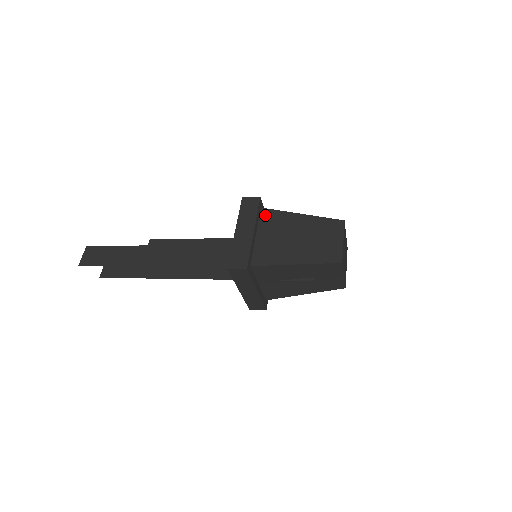
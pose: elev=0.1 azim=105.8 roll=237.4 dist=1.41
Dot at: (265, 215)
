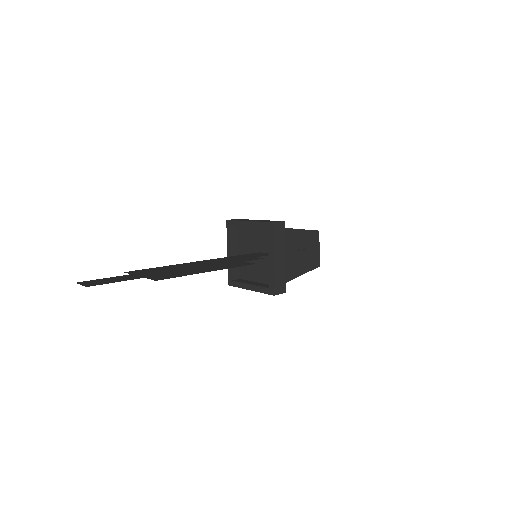
Dot at: occluded
